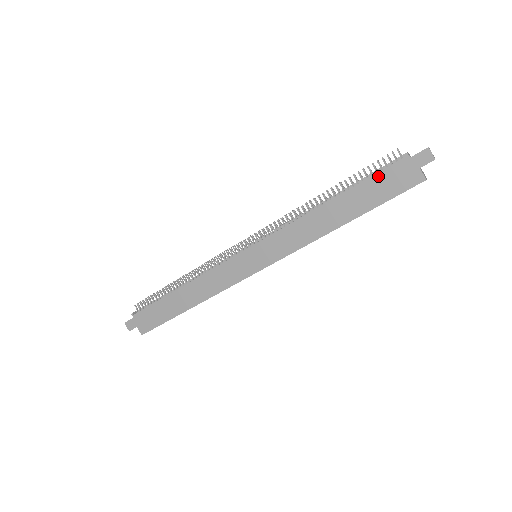
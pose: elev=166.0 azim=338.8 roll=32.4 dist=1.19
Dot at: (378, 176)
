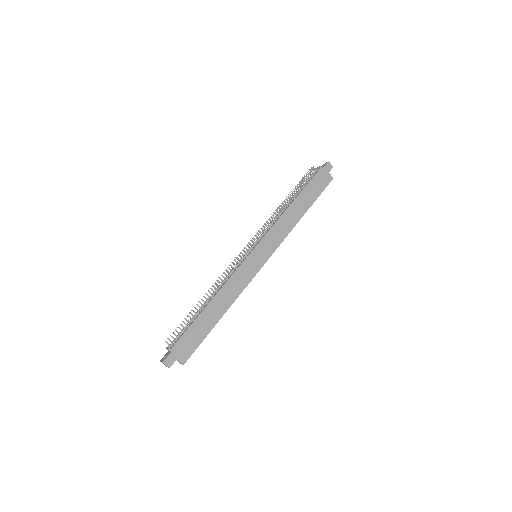
Dot at: (312, 181)
